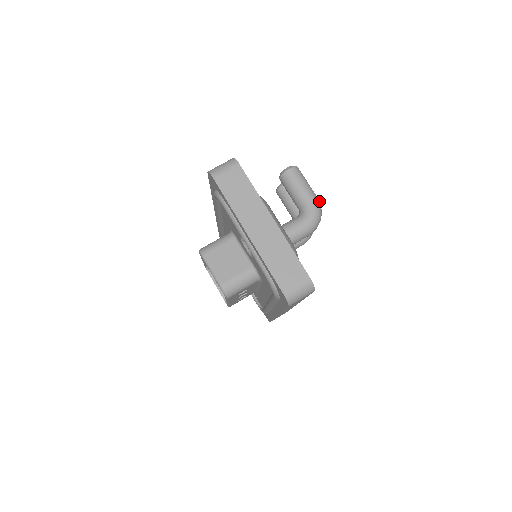
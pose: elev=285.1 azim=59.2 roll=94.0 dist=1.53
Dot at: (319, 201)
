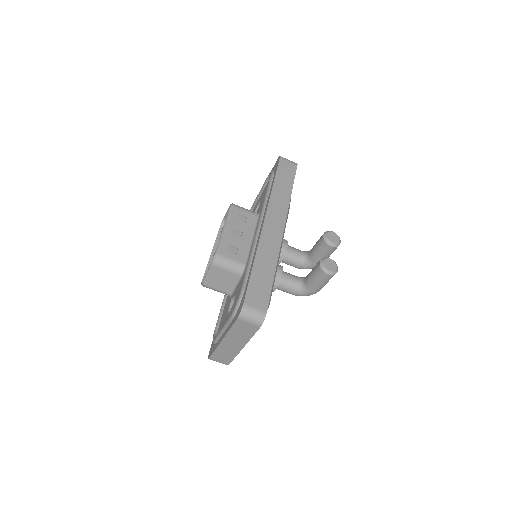
Dot at: occluded
